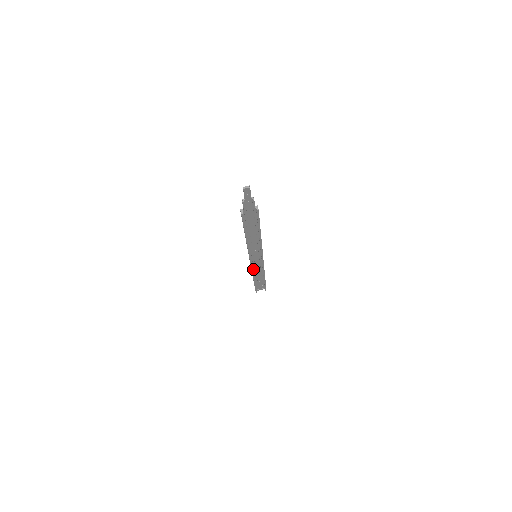
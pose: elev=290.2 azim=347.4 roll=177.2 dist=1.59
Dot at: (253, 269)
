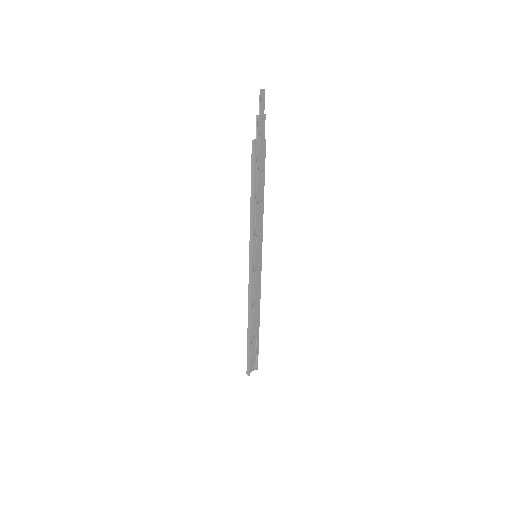
Dot at: (250, 298)
